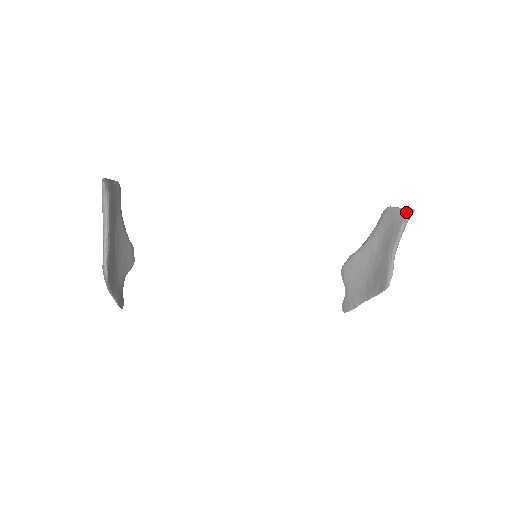
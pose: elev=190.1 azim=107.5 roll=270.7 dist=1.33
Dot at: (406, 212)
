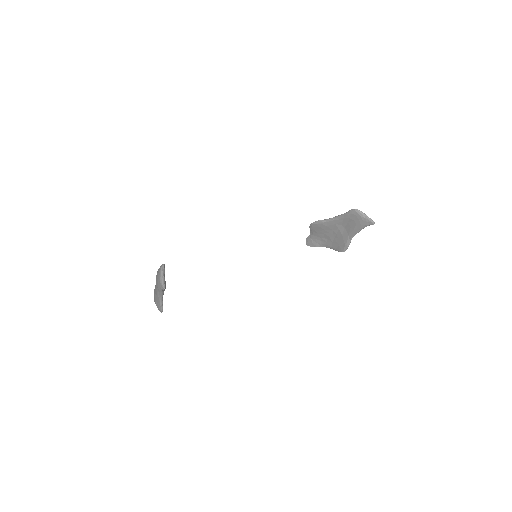
Dot at: (368, 222)
